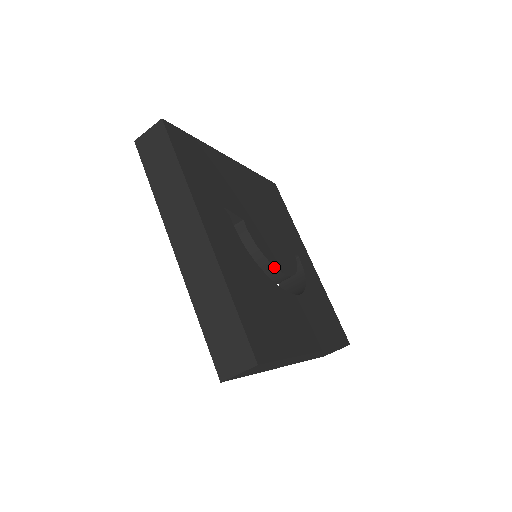
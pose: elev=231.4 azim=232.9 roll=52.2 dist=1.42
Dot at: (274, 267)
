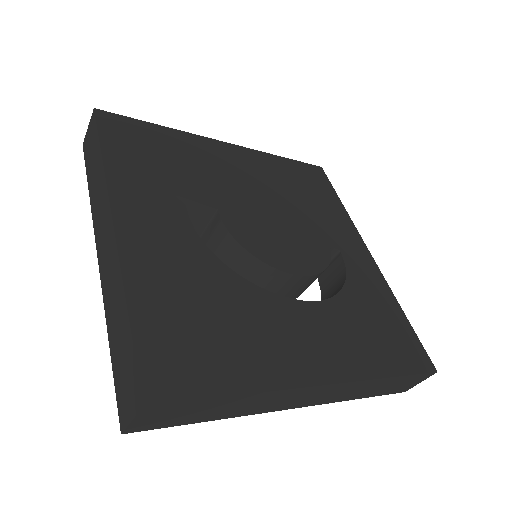
Dot at: (268, 265)
